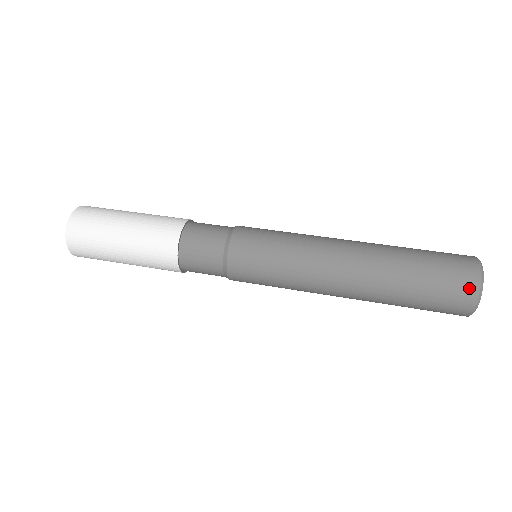
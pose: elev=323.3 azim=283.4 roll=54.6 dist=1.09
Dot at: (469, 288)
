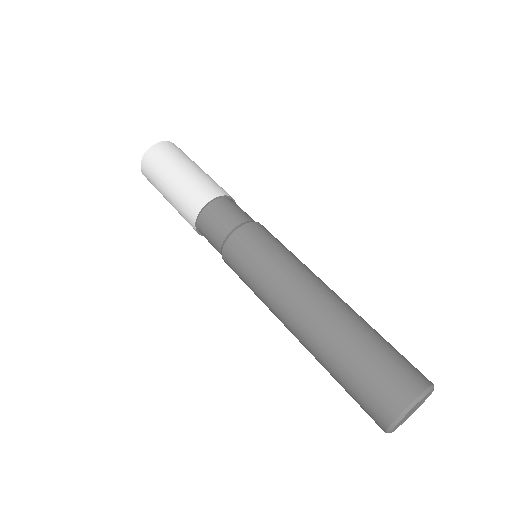
Dot at: (378, 422)
